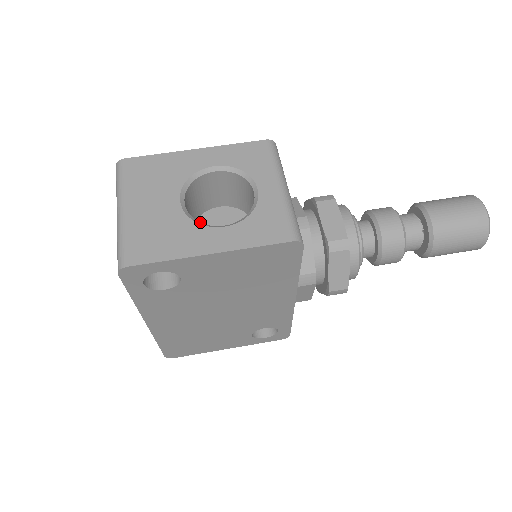
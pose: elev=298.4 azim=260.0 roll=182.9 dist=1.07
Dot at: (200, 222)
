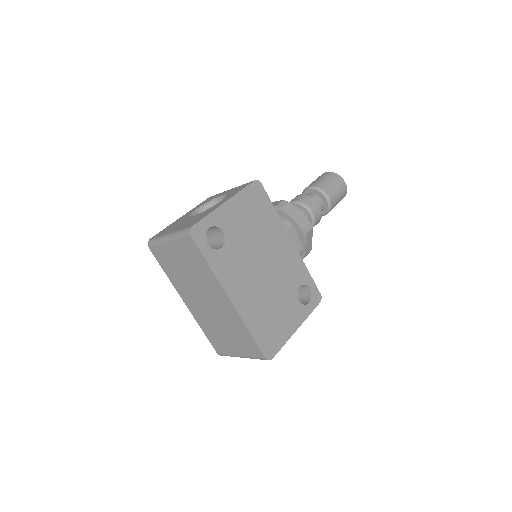
Dot at: occluded
